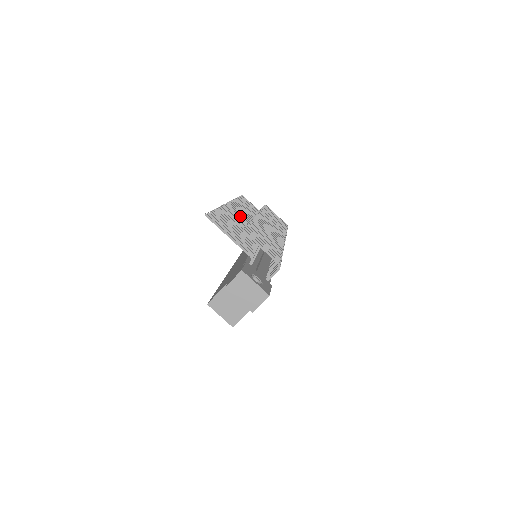
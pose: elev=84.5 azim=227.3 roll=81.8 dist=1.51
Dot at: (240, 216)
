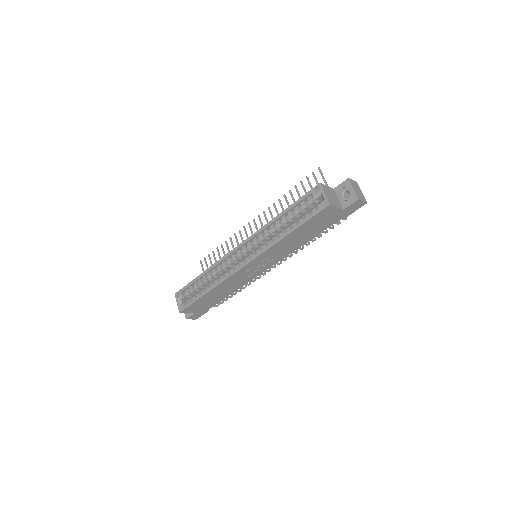
Dot at: occluded
